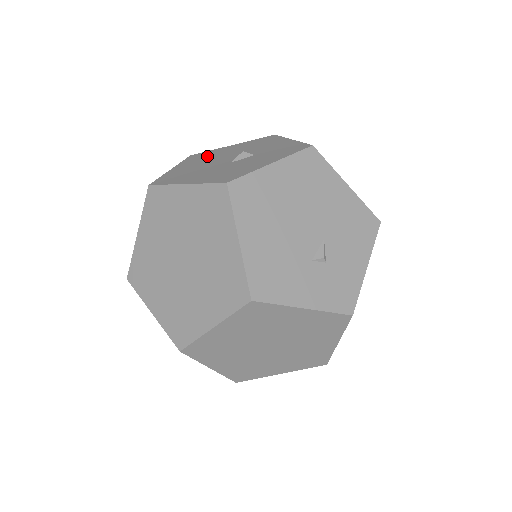
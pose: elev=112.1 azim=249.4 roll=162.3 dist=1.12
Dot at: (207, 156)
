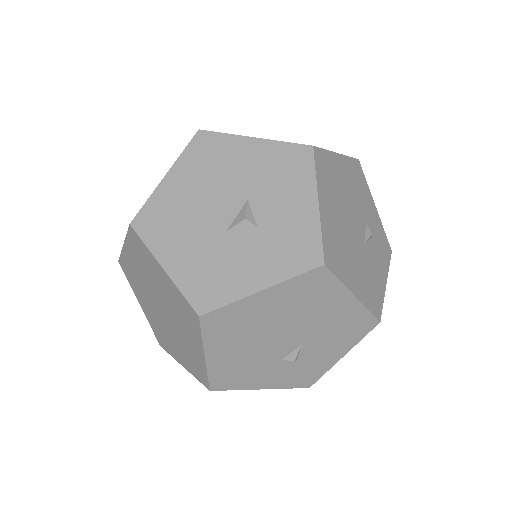
Dot at: (213, 163)
